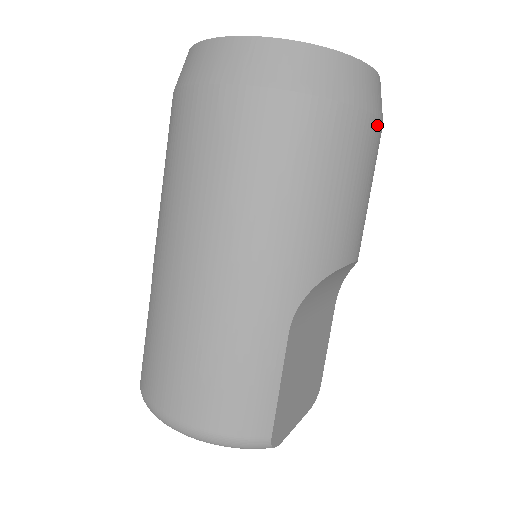
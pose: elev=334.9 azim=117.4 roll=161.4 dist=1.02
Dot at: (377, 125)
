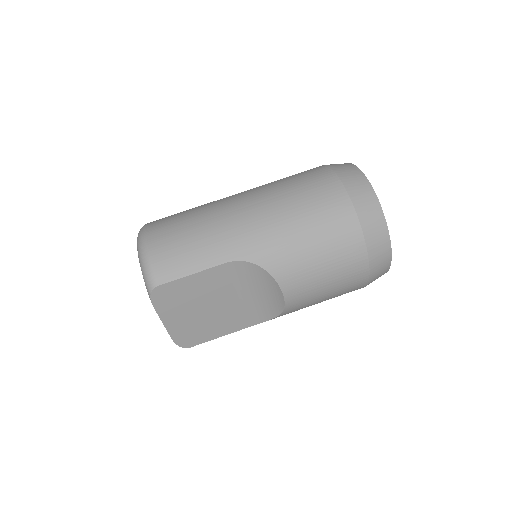
Dot at: (365, 264)
